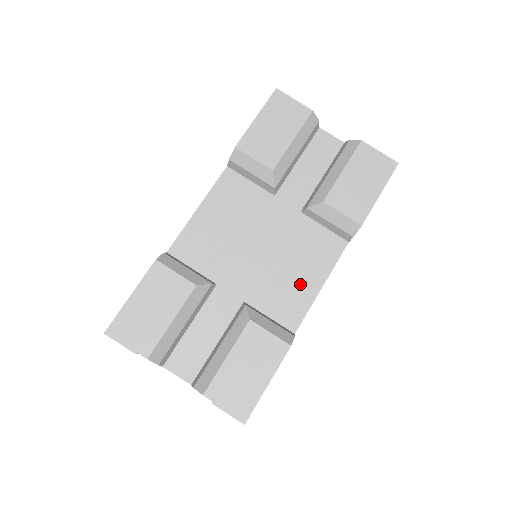
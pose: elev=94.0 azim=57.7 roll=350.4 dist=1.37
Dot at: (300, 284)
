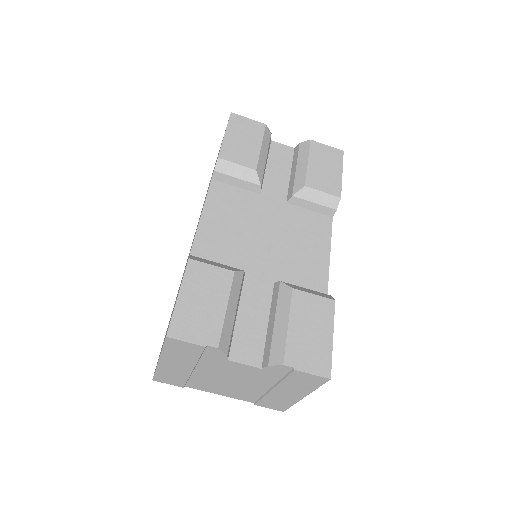
Dot at: (312, 257)
